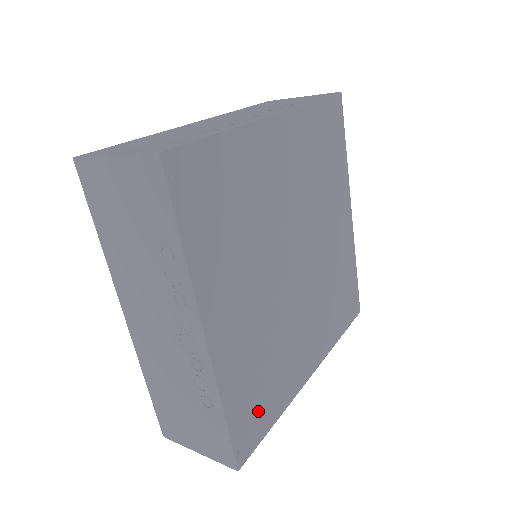
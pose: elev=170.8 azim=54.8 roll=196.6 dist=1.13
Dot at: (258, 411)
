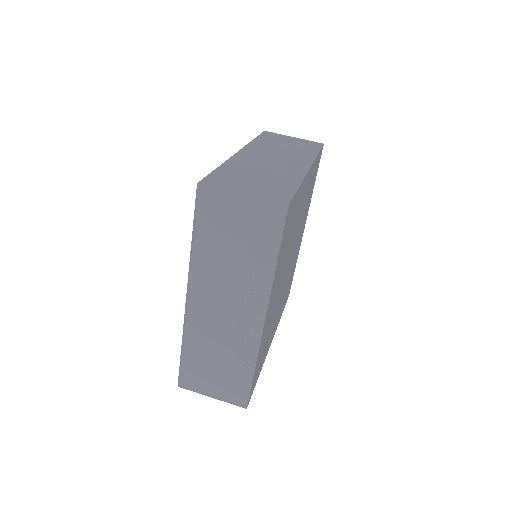
Dot at: occluded
